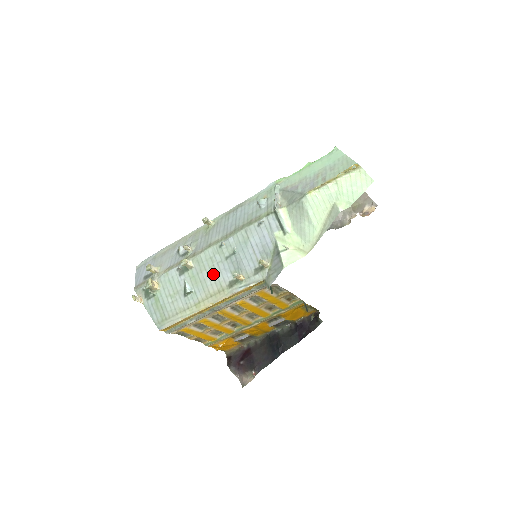
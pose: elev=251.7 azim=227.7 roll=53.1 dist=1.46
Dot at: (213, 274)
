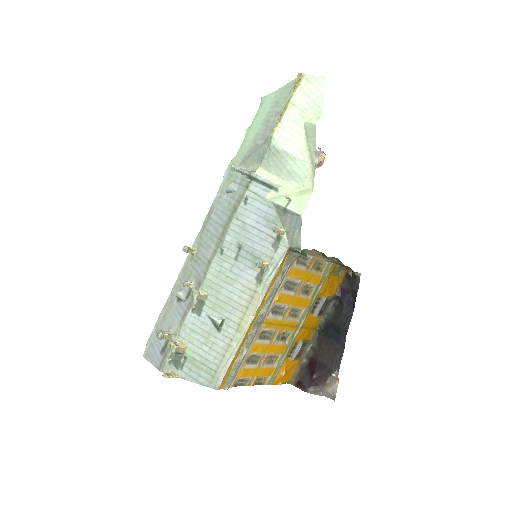
Dot at: (233, 285)
